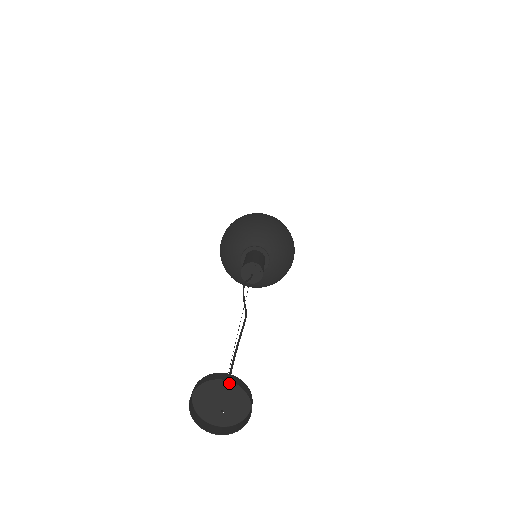
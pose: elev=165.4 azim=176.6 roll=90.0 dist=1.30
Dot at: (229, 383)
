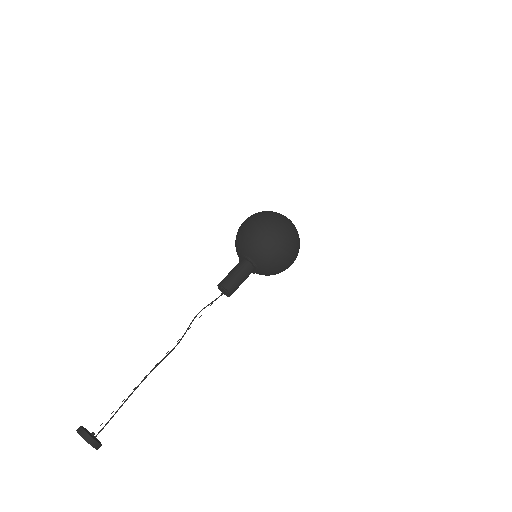
Dot at: (89, 434)
